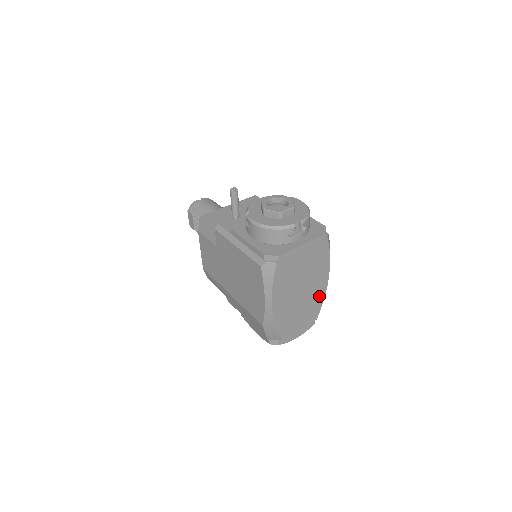
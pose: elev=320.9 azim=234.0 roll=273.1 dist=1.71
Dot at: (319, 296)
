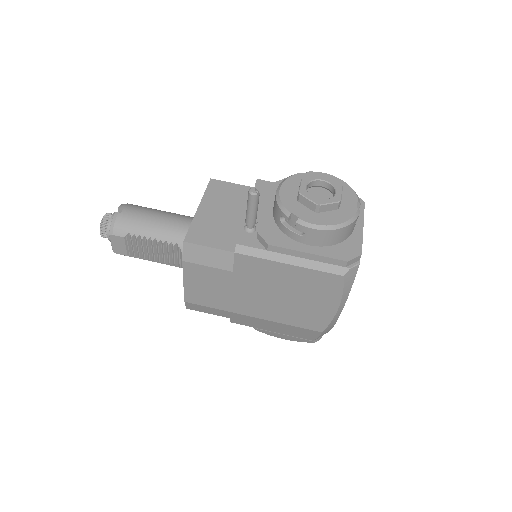
Dot at: occluded
